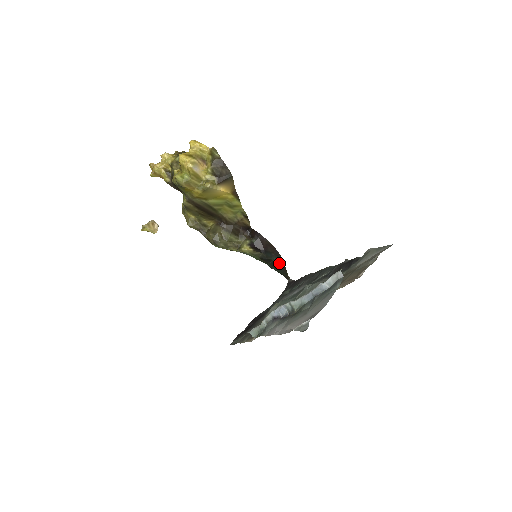
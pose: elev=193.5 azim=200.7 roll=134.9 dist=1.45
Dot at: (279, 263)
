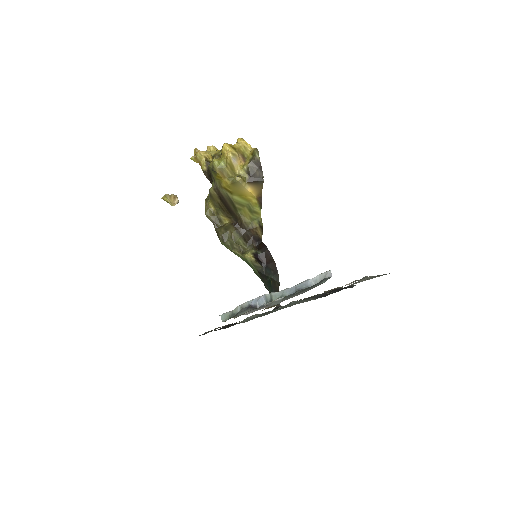
Dot at: (274, 283)
